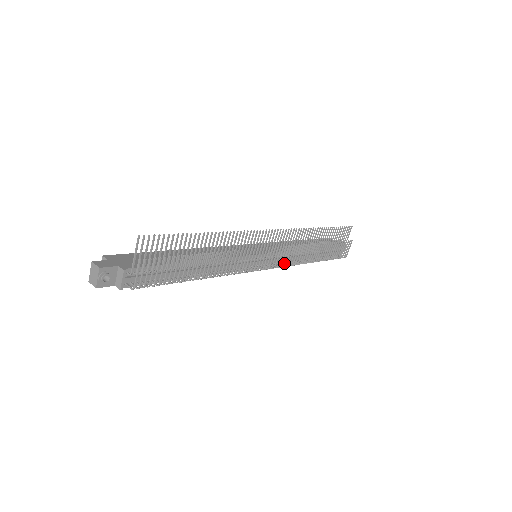
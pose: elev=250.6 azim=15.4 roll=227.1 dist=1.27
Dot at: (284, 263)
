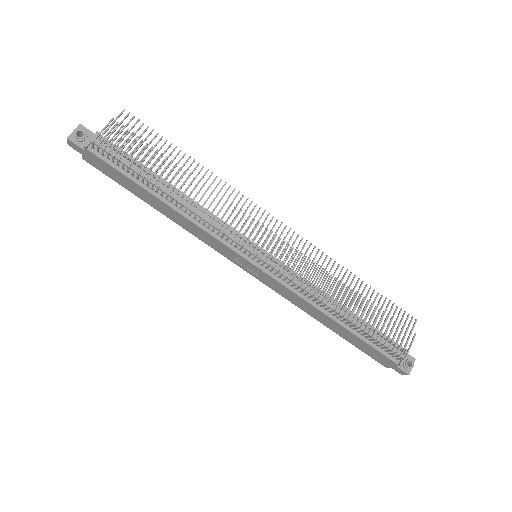
Dot at: (287, 269)
